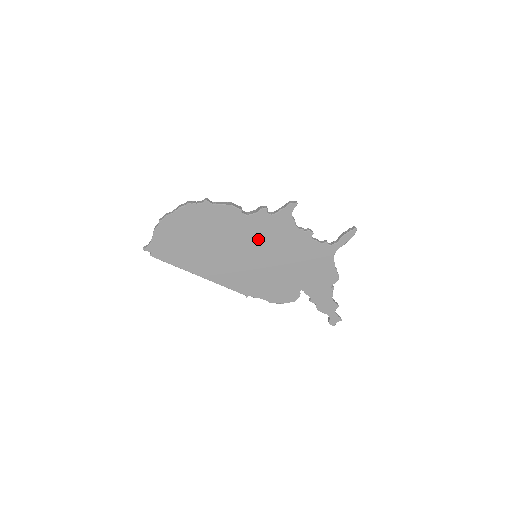
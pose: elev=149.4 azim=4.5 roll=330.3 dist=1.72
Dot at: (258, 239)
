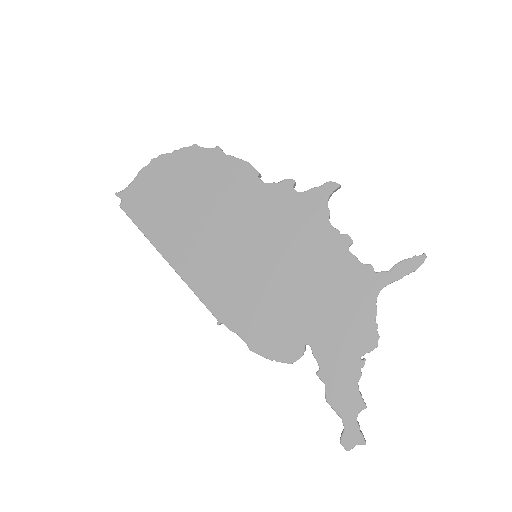
Dot at: (267, 225)
